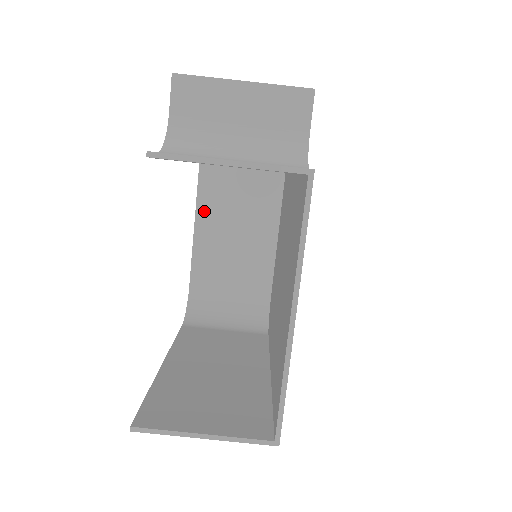
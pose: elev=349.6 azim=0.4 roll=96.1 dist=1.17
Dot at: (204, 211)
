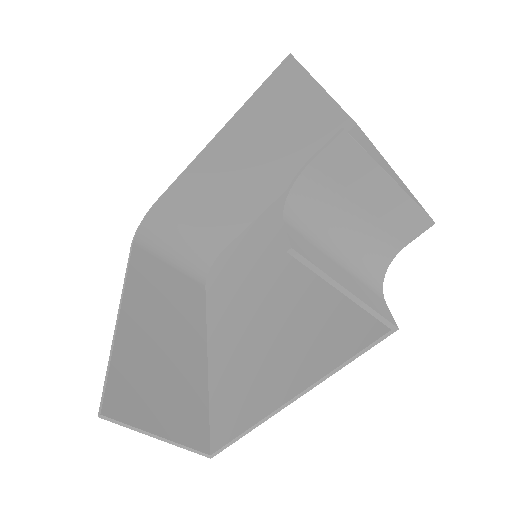
Dot at: (219, 148)
